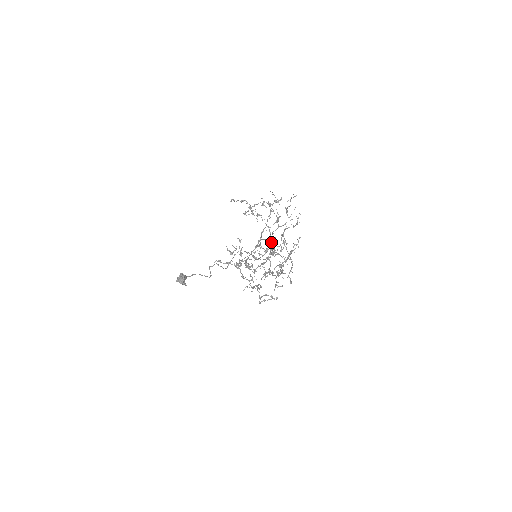
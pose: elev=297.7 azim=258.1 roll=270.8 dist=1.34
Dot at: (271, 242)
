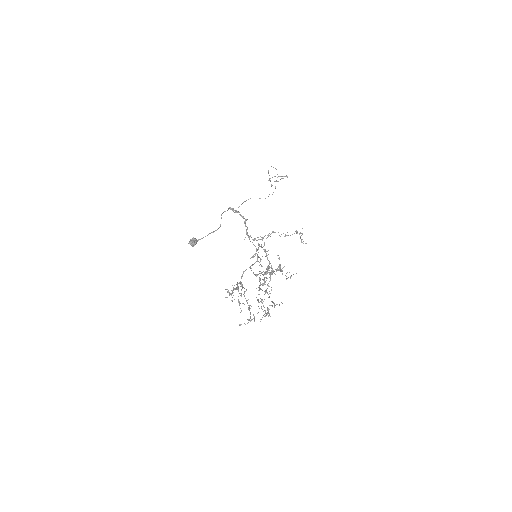
Dot at: occluded
